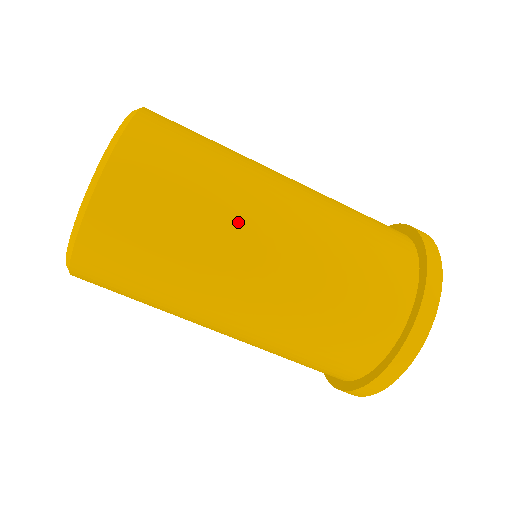
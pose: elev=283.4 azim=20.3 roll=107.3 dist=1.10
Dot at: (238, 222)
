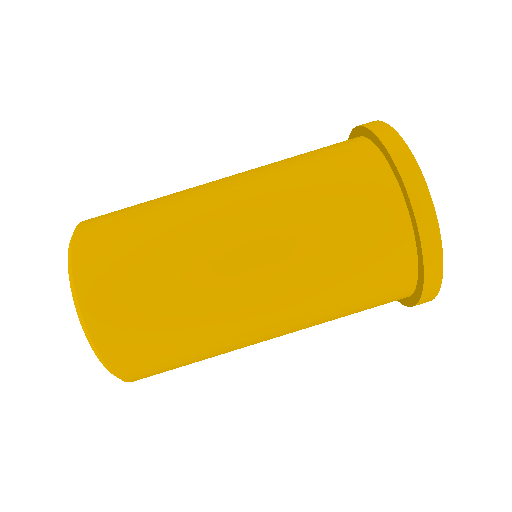
Dot at: (197, 235)
